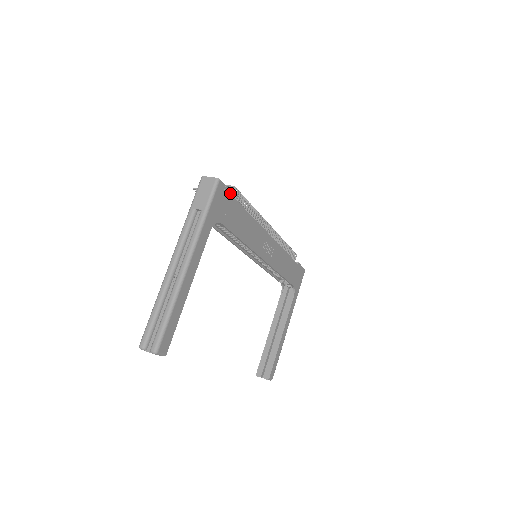
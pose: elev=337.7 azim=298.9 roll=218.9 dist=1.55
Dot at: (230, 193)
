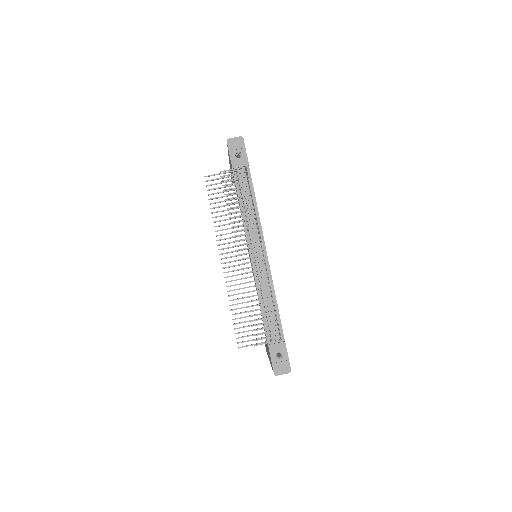
Dot at: (286, 350)
